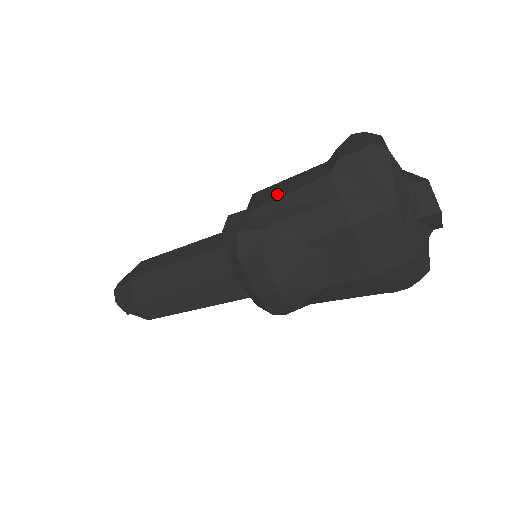
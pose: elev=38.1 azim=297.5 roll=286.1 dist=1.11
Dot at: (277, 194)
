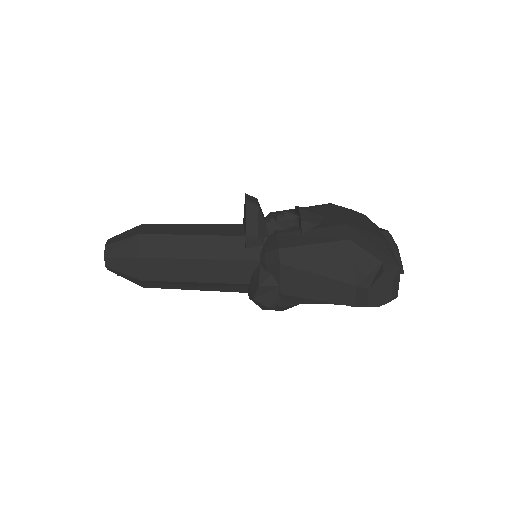
Dot at: (308, 292)
